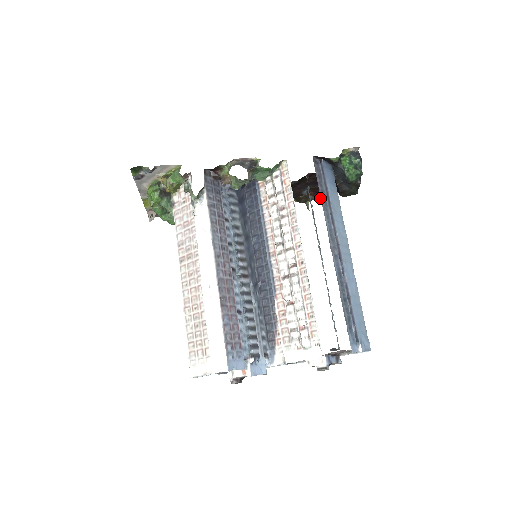
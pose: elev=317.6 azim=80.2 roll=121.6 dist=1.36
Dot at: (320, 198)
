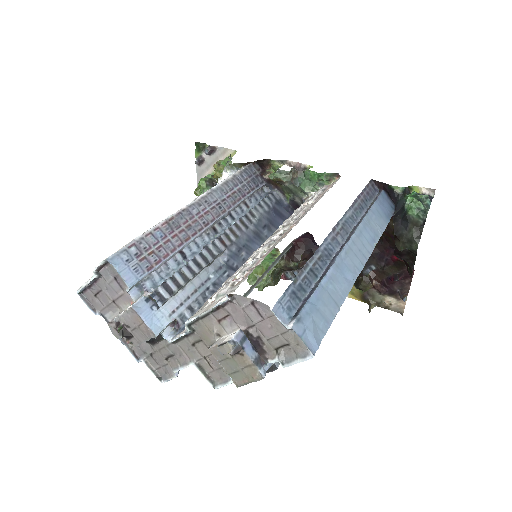
Dot at: (391, 307)
